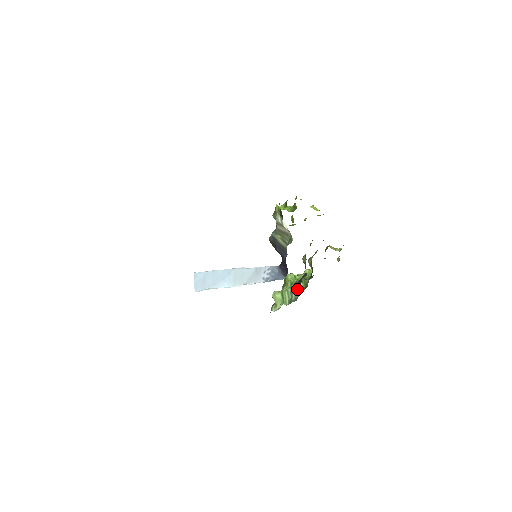
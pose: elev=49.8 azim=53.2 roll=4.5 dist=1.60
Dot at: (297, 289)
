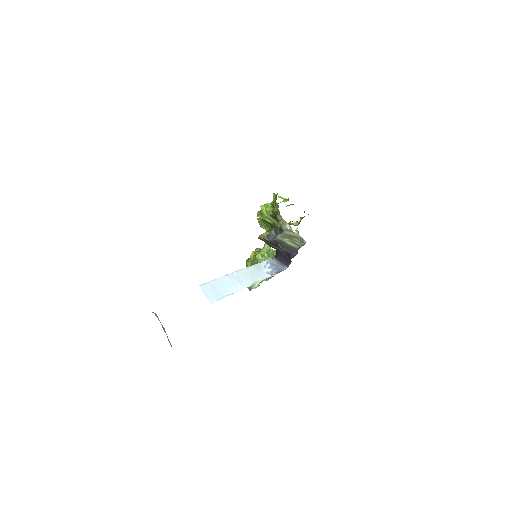
Dot at: occluded
